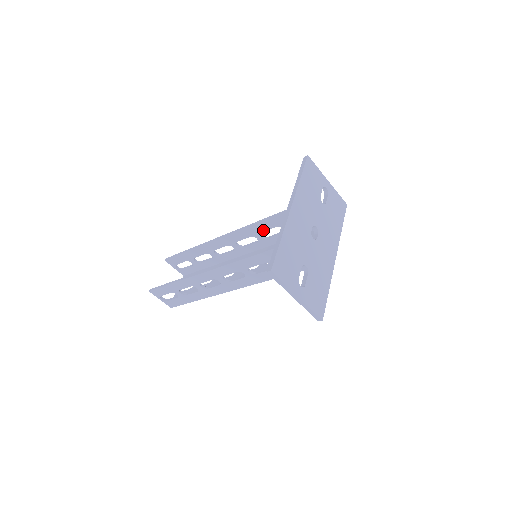
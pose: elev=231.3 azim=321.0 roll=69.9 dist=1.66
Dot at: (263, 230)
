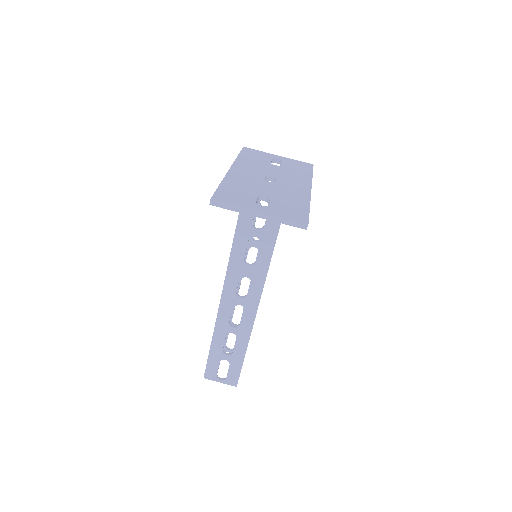
Dot at: occluded
